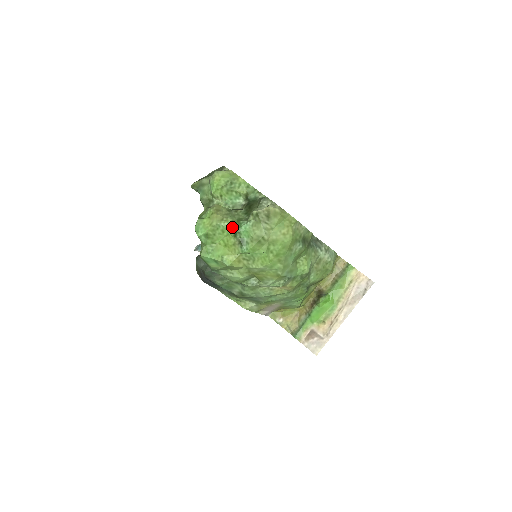
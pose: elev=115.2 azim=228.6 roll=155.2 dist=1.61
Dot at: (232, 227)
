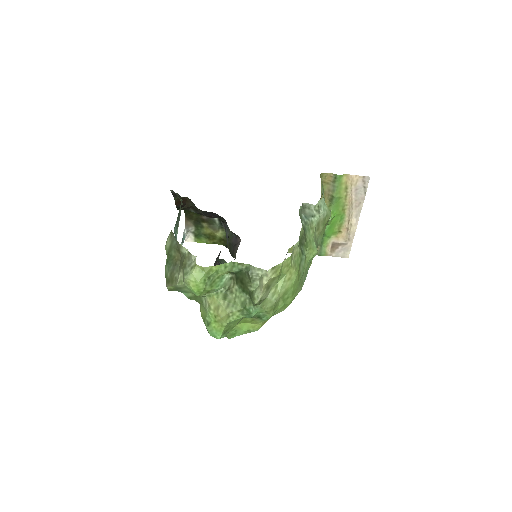
Dot at: (242, 316)
